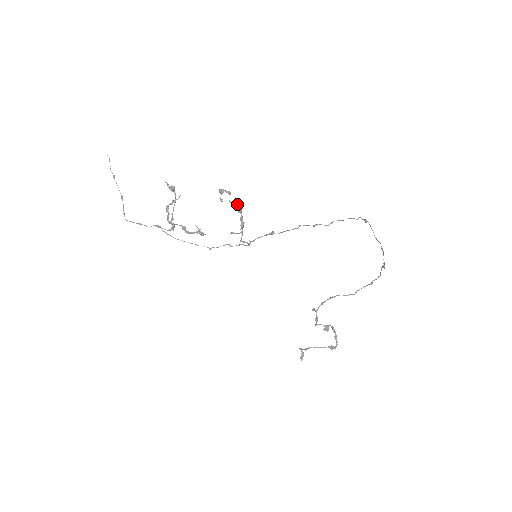
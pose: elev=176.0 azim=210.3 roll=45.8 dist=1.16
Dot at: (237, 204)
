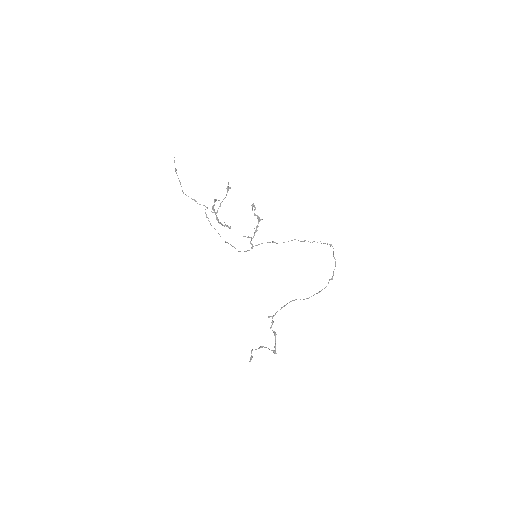
Dot at: occluded
